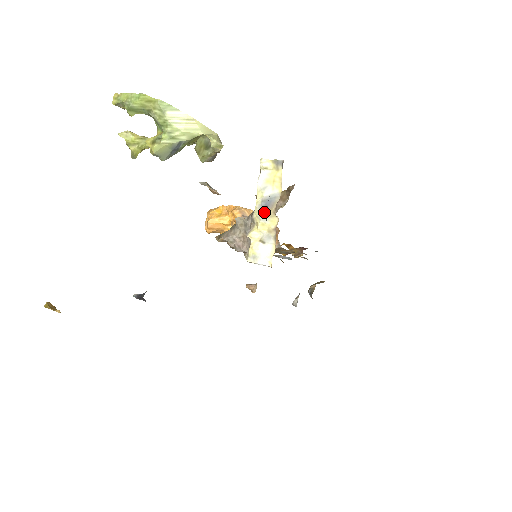
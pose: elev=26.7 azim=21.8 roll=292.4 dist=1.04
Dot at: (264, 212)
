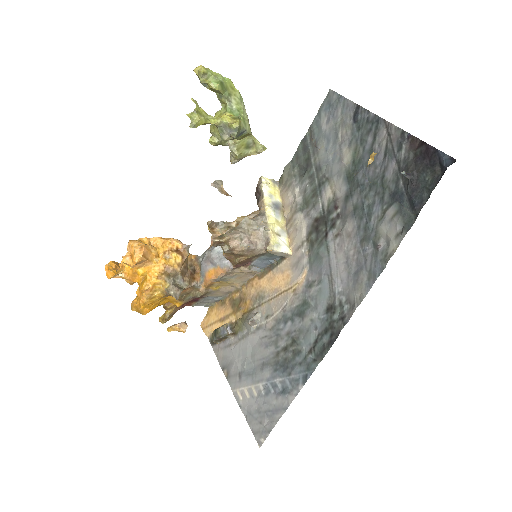
Dot at: (277, 212)
